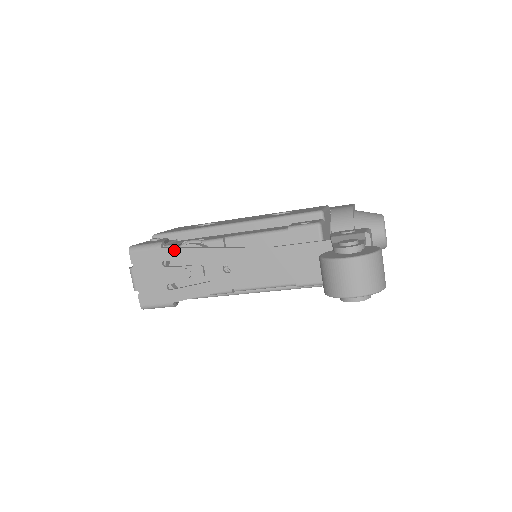
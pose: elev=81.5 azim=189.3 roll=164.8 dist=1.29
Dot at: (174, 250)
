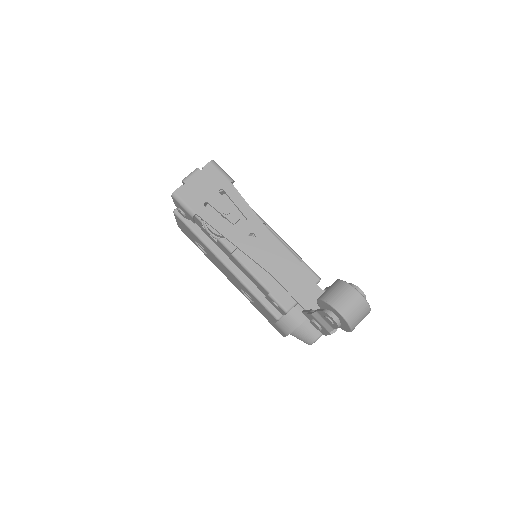
Dot at: (237, 192)
